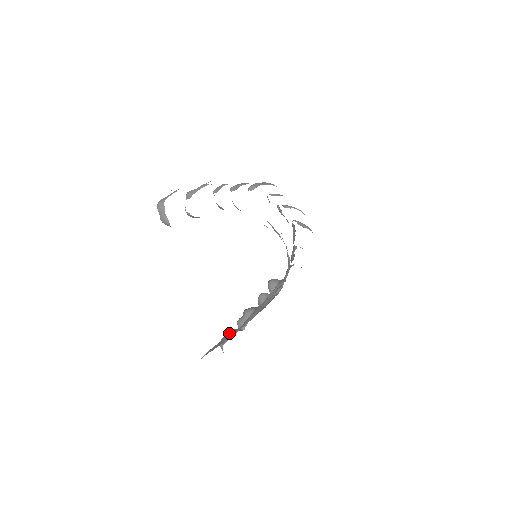
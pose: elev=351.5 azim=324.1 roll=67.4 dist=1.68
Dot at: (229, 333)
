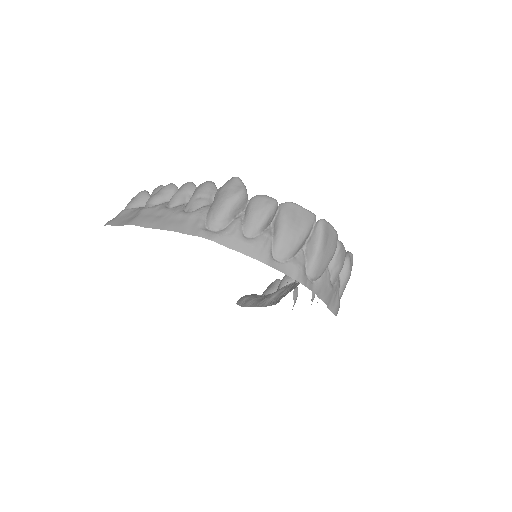
Dot at: (269, 287)
